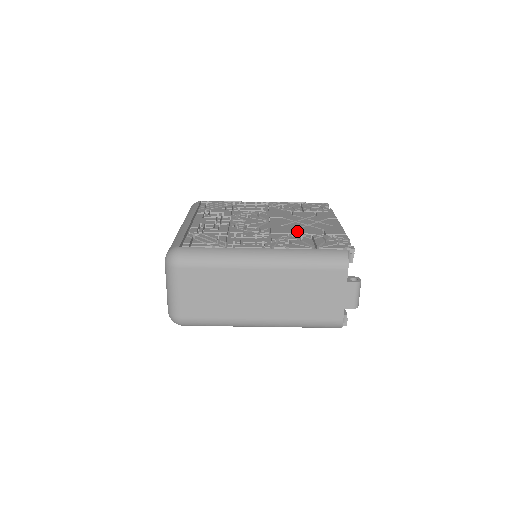
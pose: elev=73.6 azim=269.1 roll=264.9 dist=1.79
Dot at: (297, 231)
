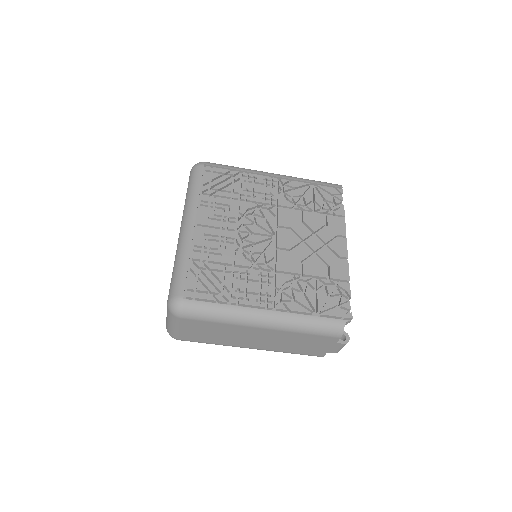
Dot at: (303, 266)
